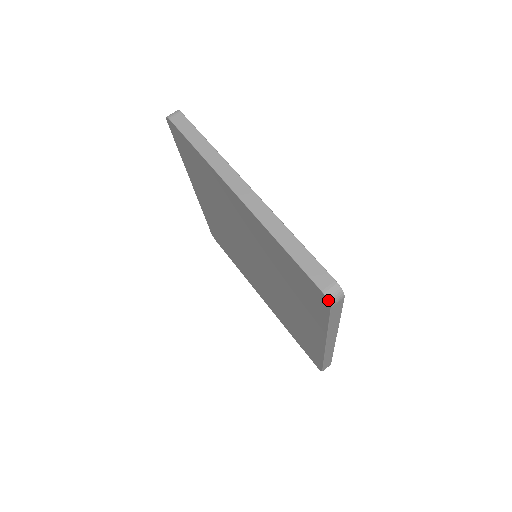
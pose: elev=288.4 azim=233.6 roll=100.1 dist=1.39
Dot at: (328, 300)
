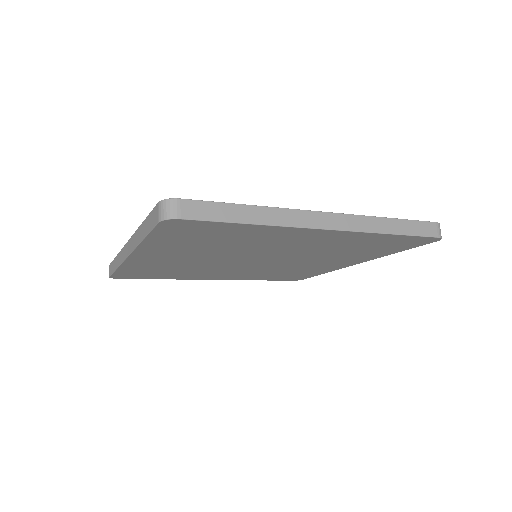
Dot at: occluded
